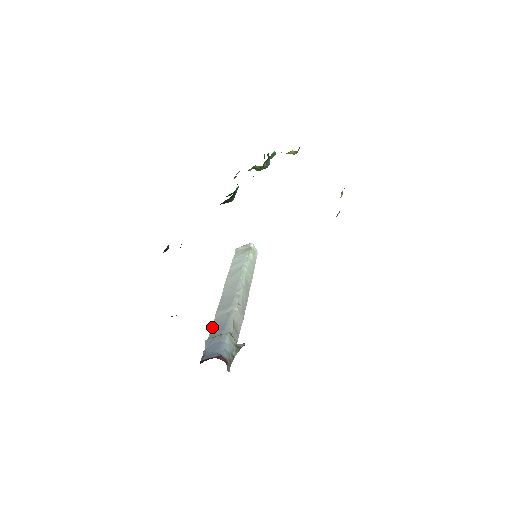
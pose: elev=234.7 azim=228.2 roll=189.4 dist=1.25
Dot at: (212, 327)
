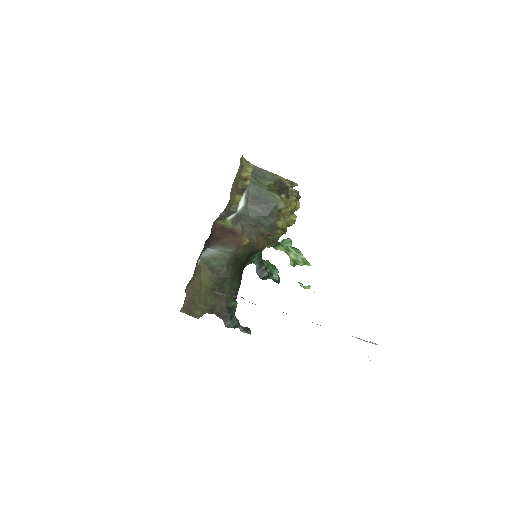
Dot at: occluded
